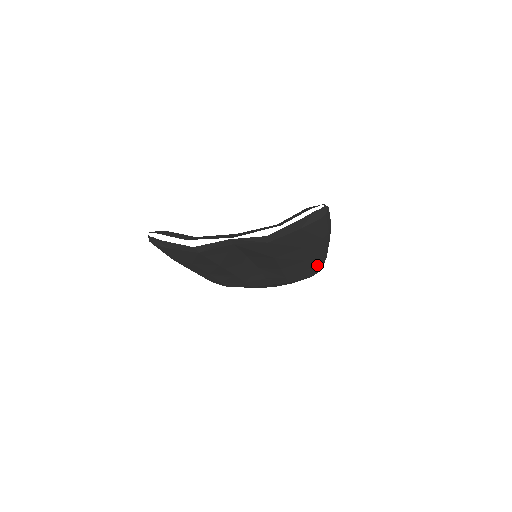
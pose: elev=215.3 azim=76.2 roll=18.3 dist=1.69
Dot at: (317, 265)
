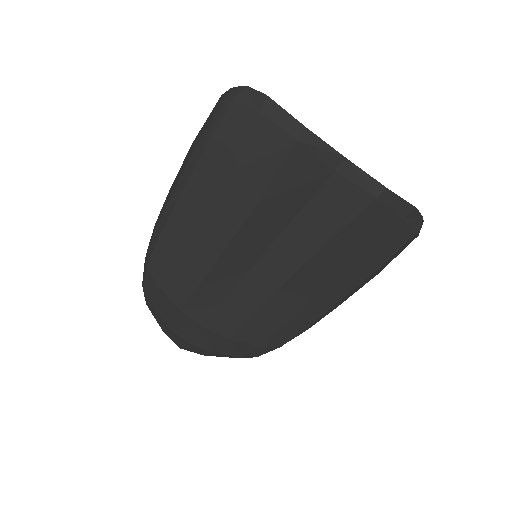
Dot at: (295, 329)
